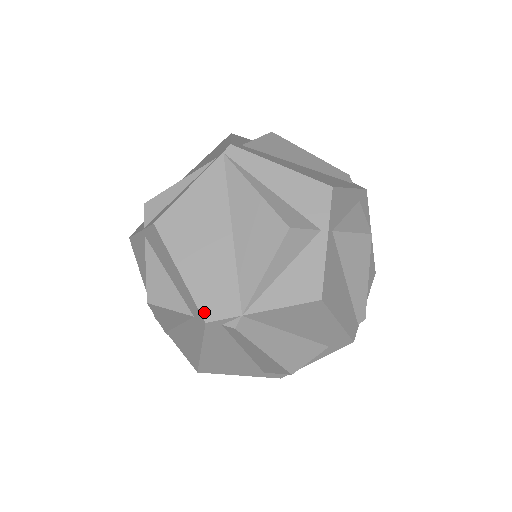
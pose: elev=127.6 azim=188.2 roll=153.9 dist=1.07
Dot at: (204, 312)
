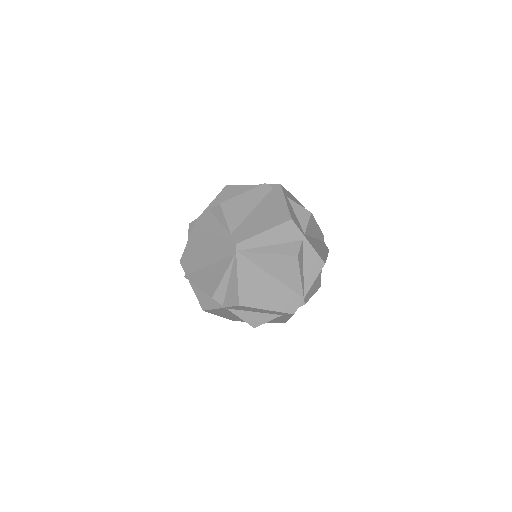
Dot at: (290, 312)
